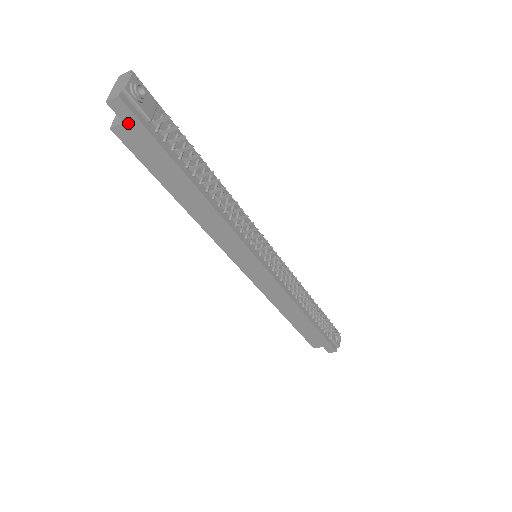
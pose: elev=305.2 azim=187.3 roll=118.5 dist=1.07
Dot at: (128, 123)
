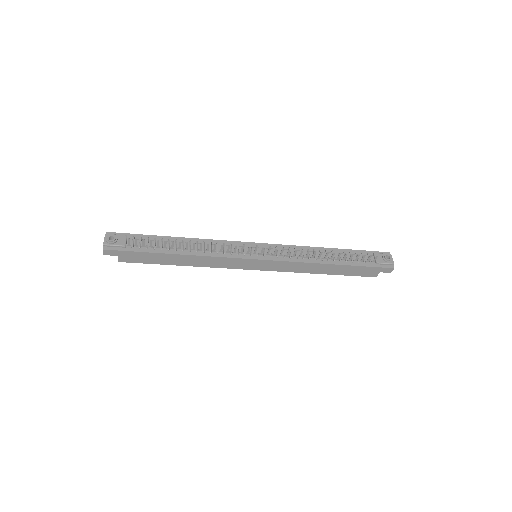
Dot at: (119, 255)
